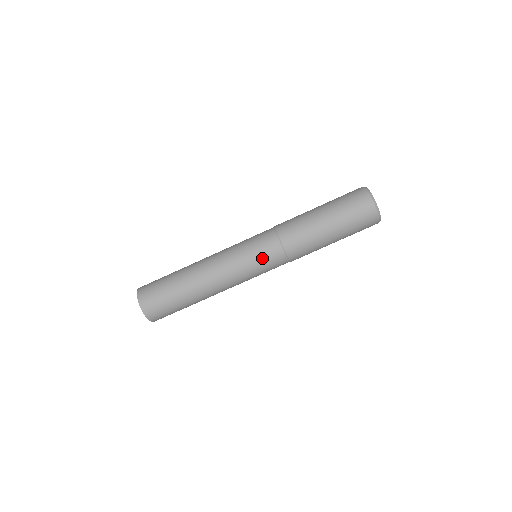
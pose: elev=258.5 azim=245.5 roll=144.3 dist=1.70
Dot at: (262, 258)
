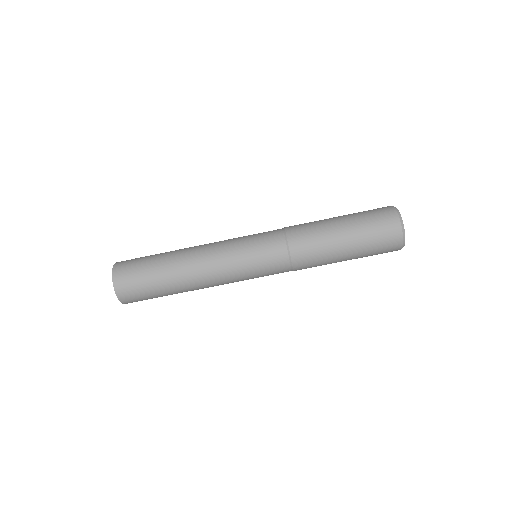
Dot at: (260, 243)
